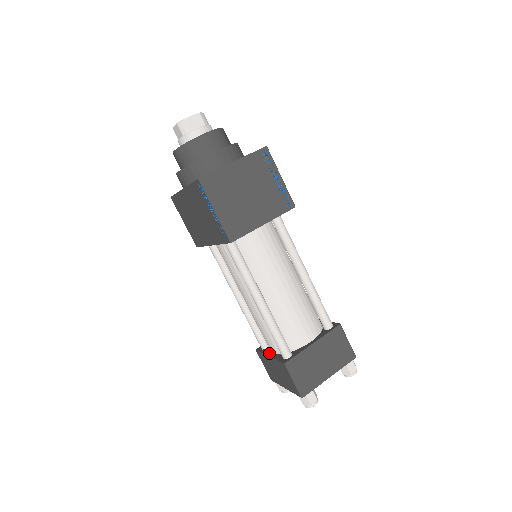
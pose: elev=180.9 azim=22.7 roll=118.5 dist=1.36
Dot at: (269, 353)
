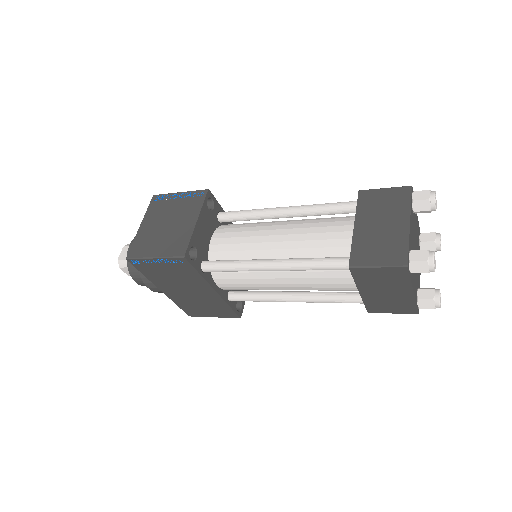
Dot at: (360, 292)
